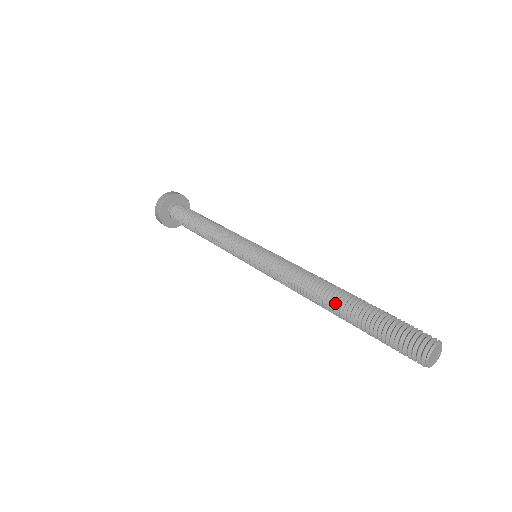
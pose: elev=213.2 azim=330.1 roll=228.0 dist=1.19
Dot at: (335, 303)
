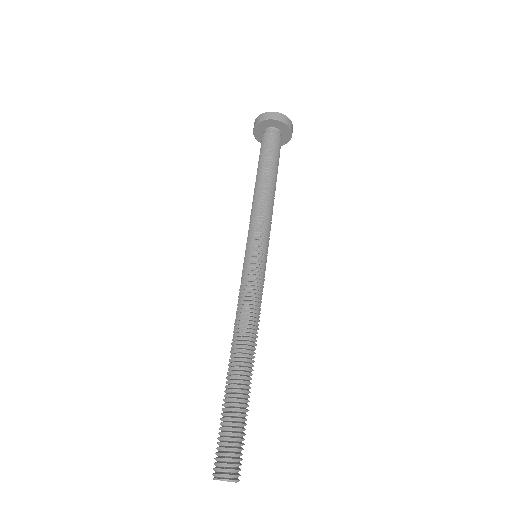
Dot at: (238, 368)
